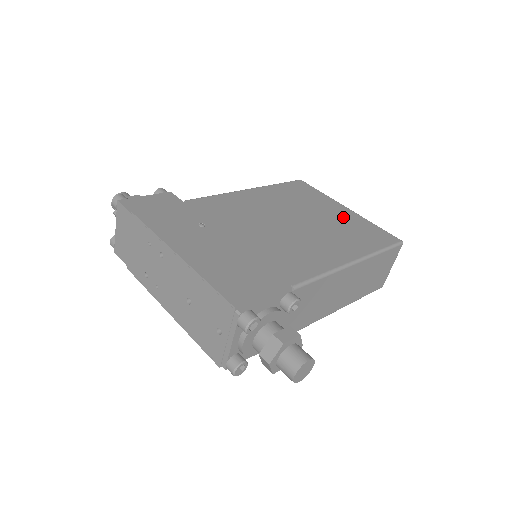
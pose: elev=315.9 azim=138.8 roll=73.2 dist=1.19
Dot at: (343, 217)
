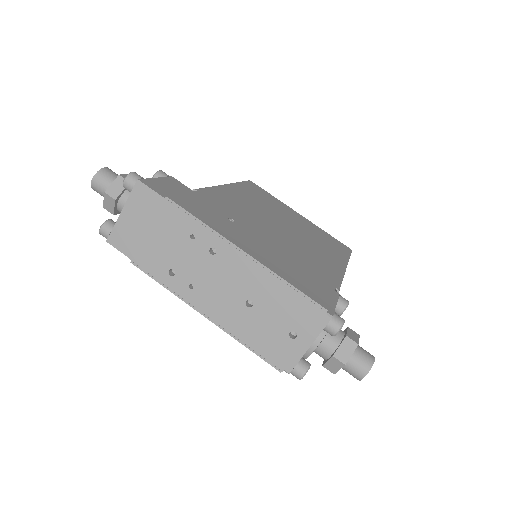
Dot at: (306, 223)
